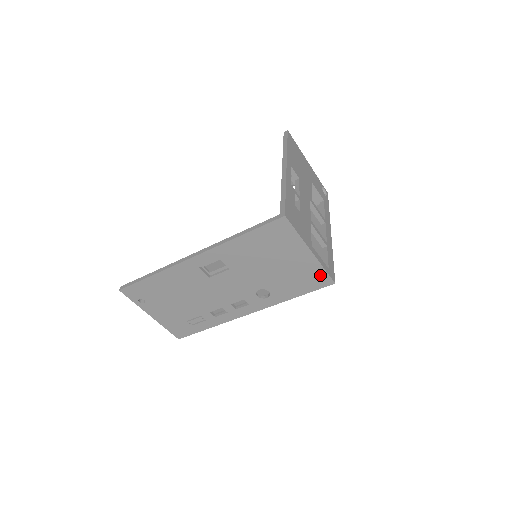
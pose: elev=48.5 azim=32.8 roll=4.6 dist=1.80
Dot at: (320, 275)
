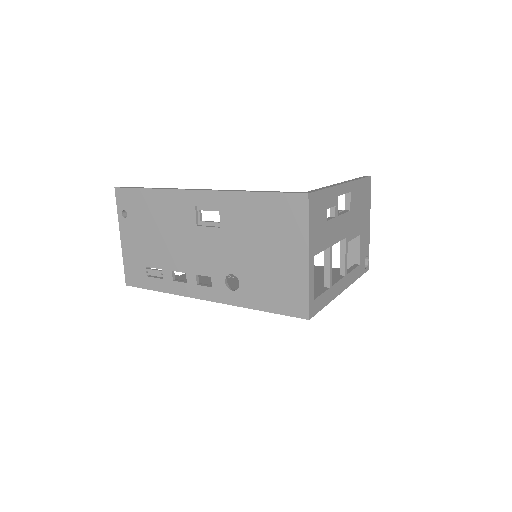
Dot at: (300, 297)
